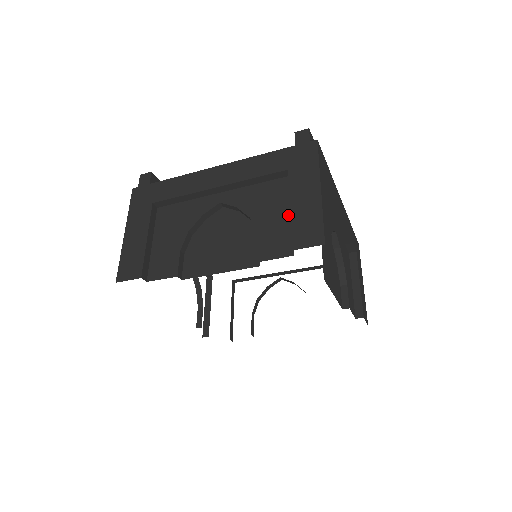
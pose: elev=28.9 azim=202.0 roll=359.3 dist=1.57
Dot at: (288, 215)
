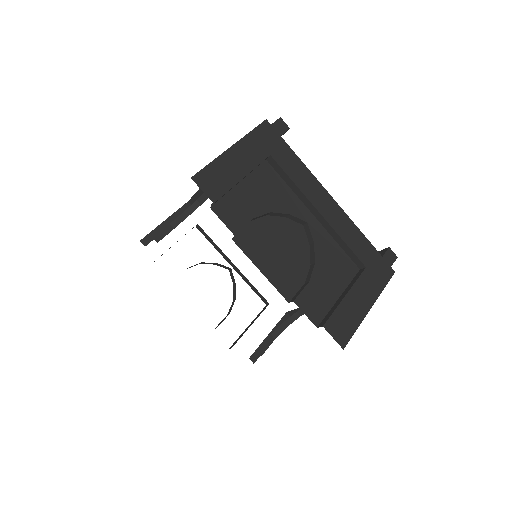
Dot at: (337, 295)
